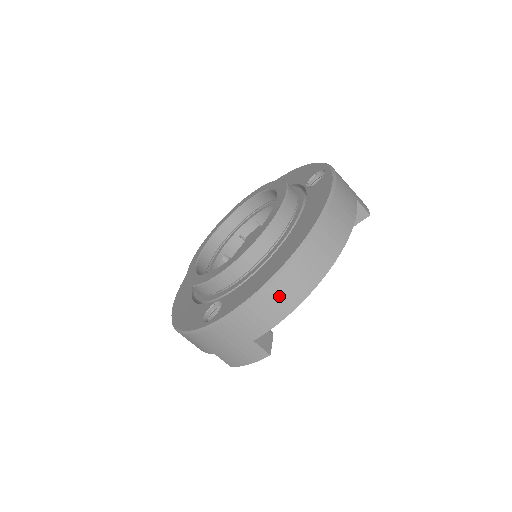
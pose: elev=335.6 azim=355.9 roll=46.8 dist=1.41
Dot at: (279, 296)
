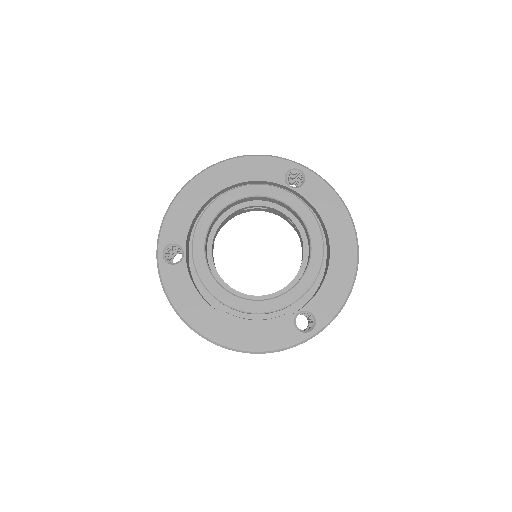
Dot at: occluded
